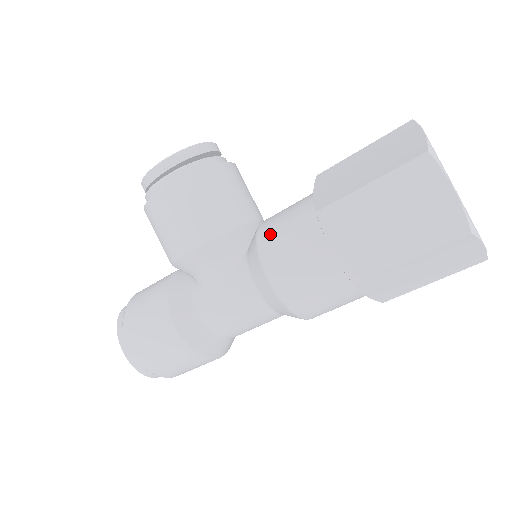
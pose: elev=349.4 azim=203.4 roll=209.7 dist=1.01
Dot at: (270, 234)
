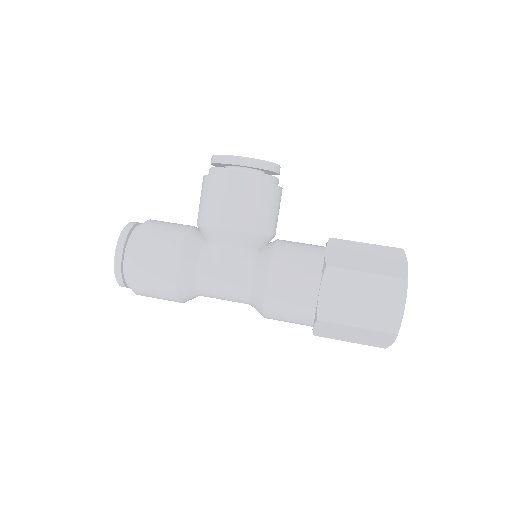
Dot at: (285, 255)
